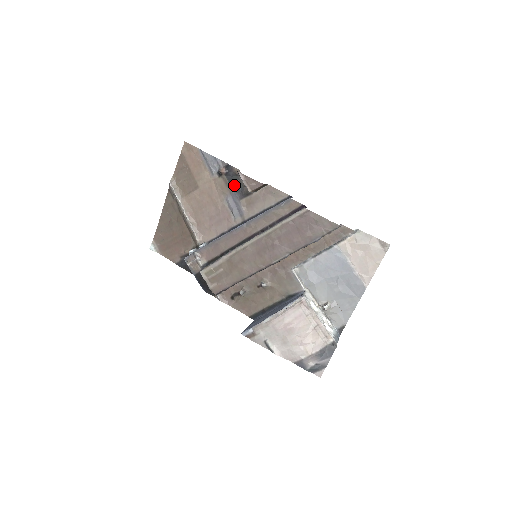
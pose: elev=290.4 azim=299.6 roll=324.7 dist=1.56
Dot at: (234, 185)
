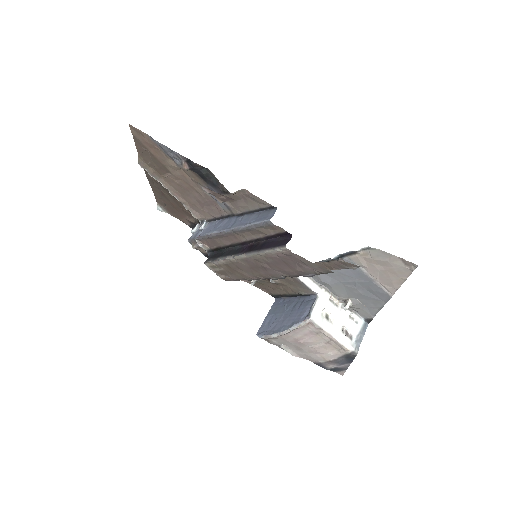
Dot at: (206, 179)
